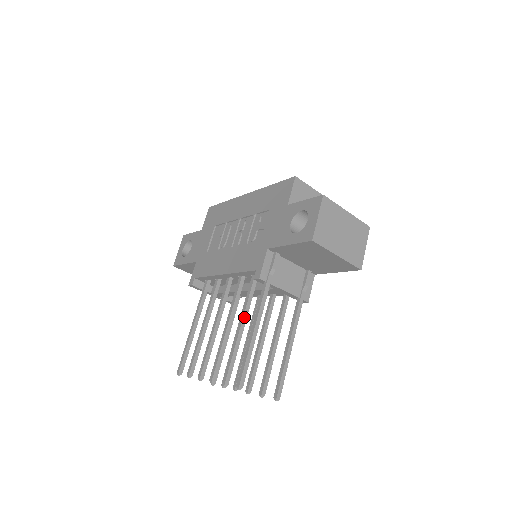
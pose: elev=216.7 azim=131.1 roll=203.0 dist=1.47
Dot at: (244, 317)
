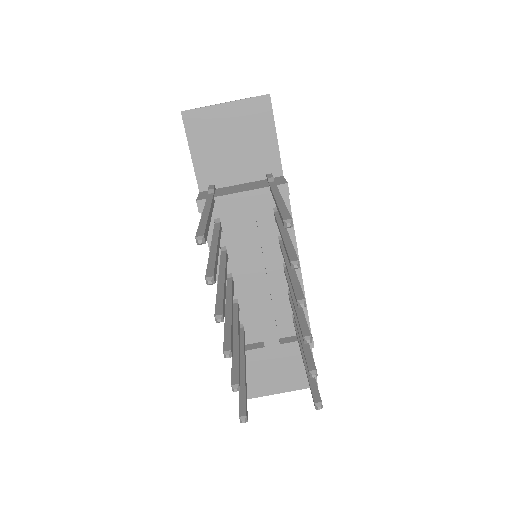
Dot at: (213, 241)
